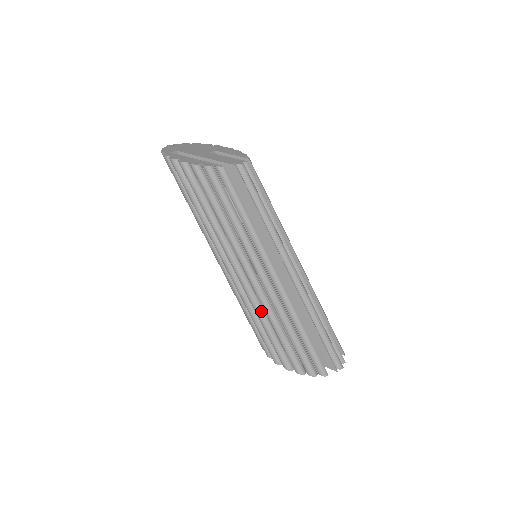
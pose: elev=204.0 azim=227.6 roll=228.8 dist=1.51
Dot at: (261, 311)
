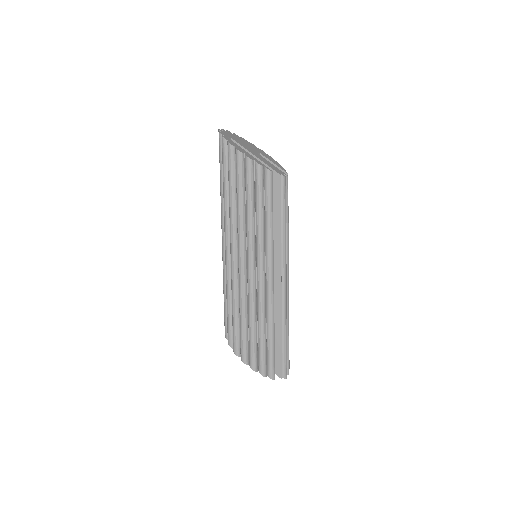
Dot at: (245, 304)
